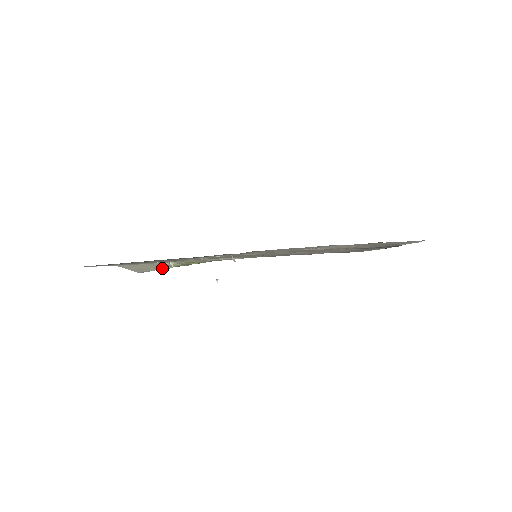
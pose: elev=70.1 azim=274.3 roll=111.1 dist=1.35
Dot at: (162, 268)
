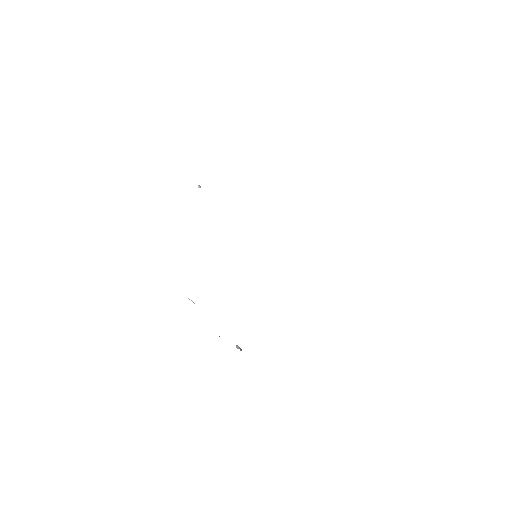
Dot at: occluded
